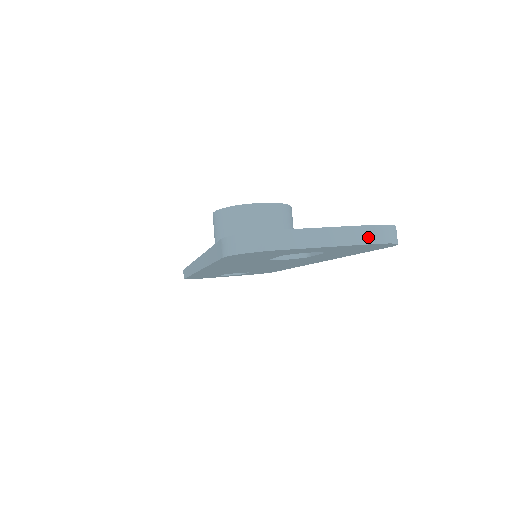
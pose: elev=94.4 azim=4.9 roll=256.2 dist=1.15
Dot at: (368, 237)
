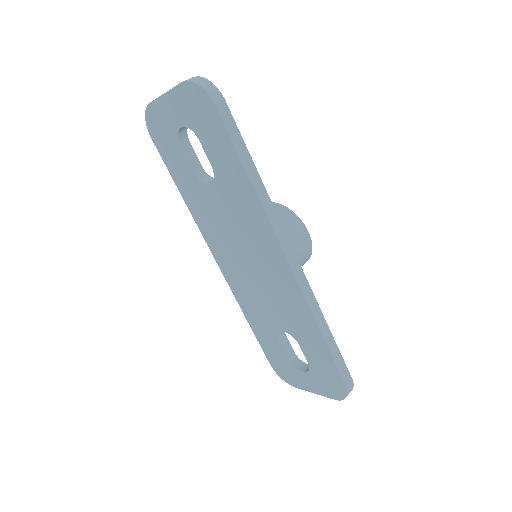
Dot at: occluded
